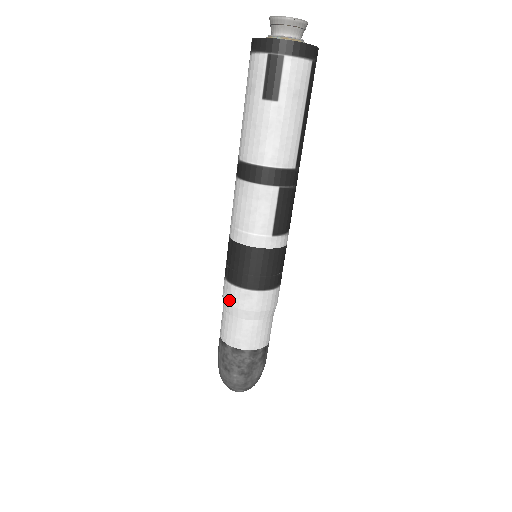
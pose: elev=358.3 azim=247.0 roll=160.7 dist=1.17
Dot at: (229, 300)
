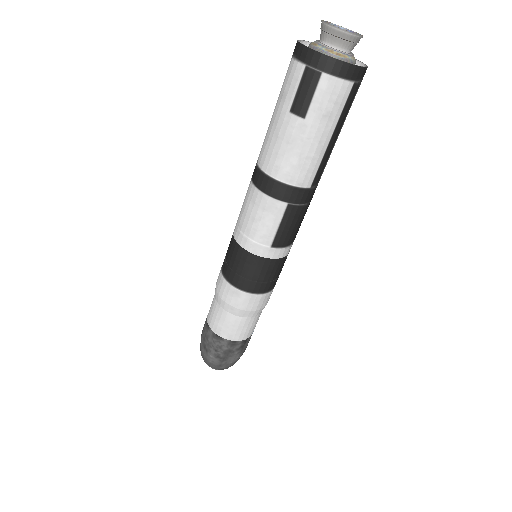
Dot at: (219, 291)
